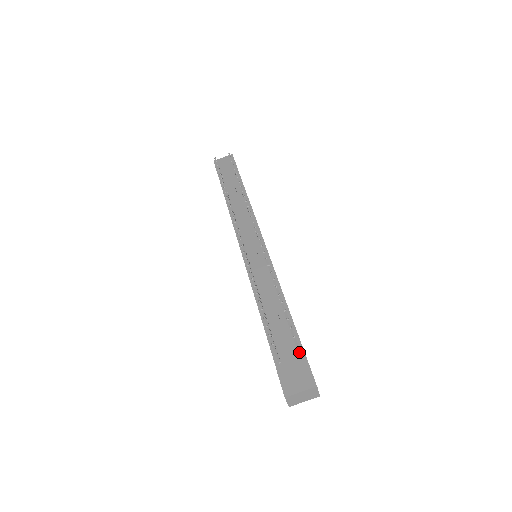
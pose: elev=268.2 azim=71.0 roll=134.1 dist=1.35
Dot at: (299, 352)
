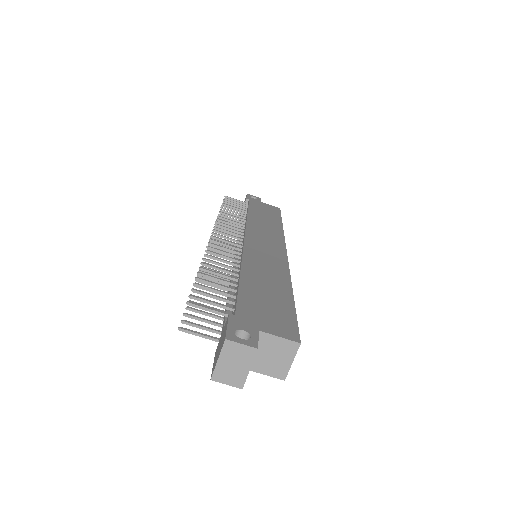
Dot at: (226, 315)
